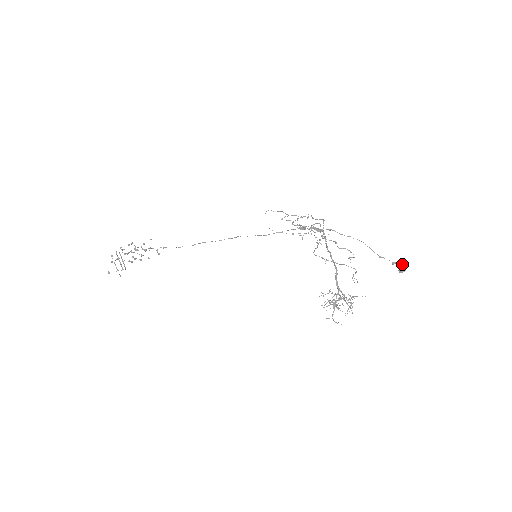
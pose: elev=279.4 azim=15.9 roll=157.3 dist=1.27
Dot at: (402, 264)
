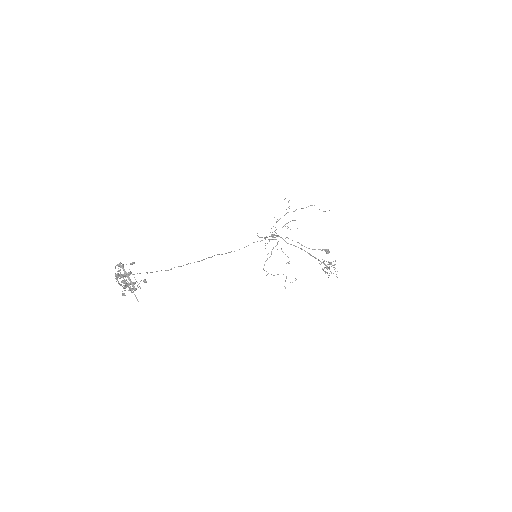
Dot at: occluded
